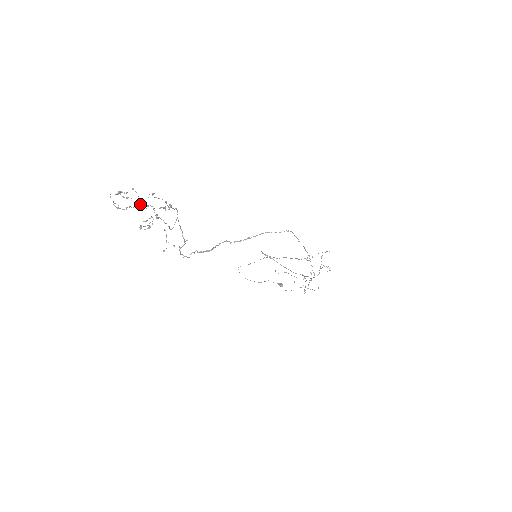
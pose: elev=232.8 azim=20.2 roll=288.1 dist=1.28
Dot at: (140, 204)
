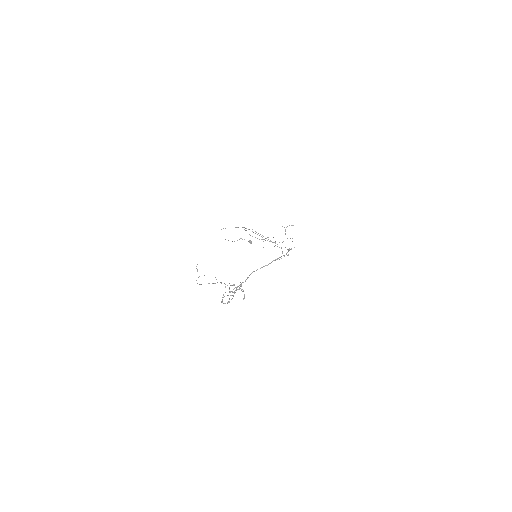
Dot at: (217, 282)
